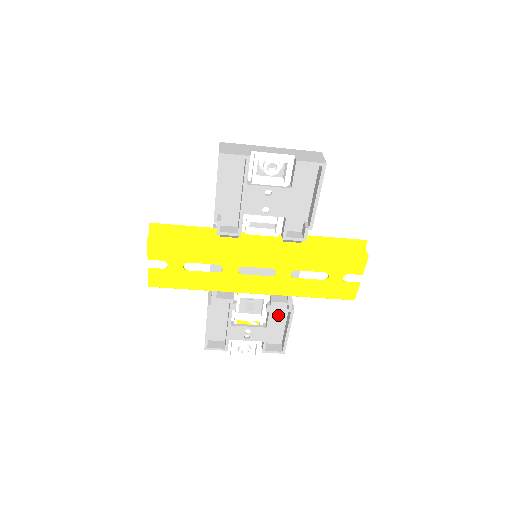
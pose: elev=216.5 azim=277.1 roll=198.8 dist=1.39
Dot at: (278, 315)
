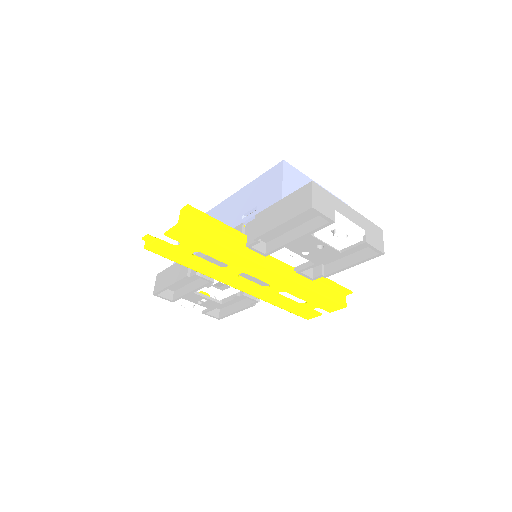
Dot at: occluded
